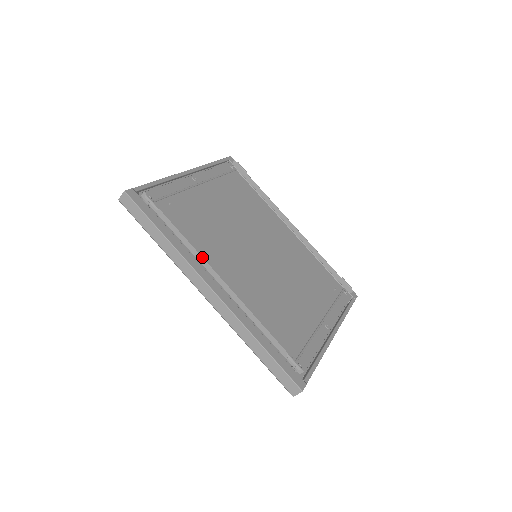
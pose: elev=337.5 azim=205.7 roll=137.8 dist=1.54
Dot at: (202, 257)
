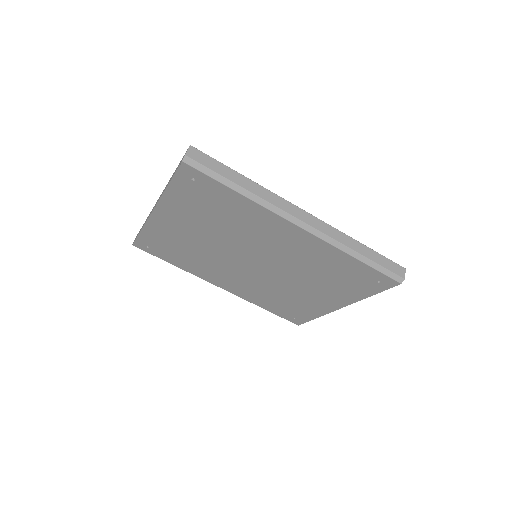
Dot at: occluded
